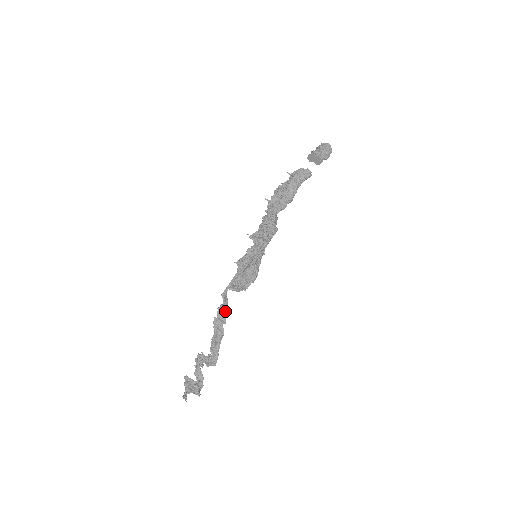
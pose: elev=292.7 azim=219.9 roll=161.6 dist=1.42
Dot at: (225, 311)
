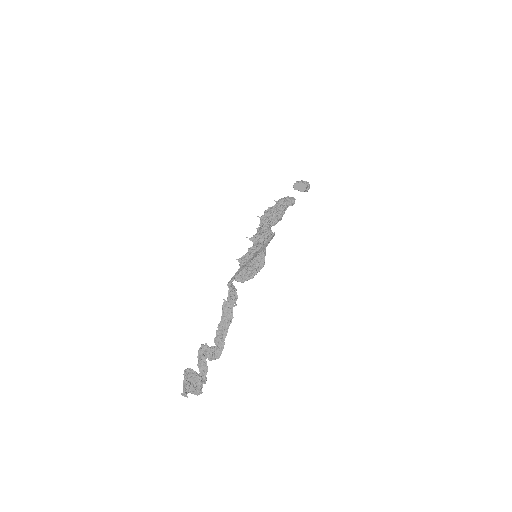
Dot at: (236, 293)
